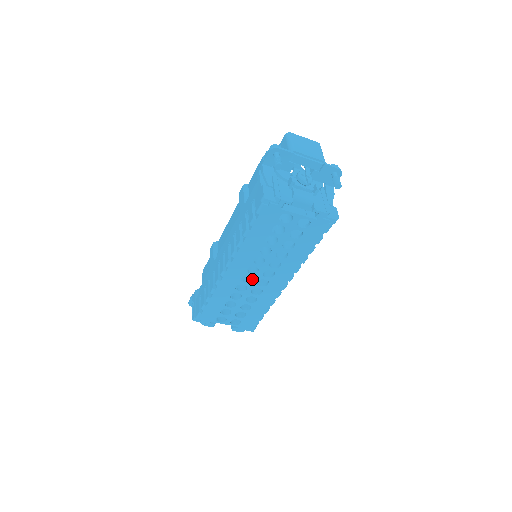
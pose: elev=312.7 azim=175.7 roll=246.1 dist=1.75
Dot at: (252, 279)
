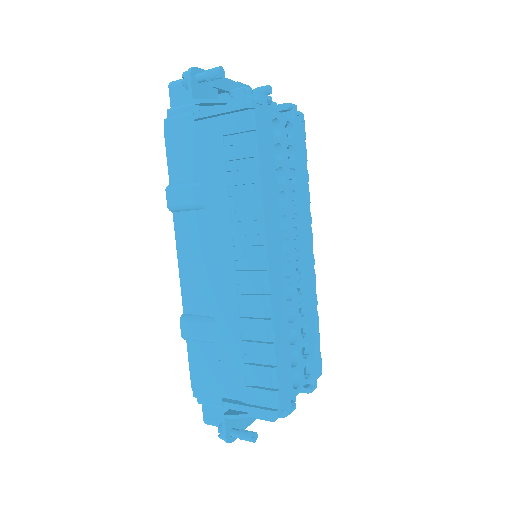
Dot at: (289, 267)
